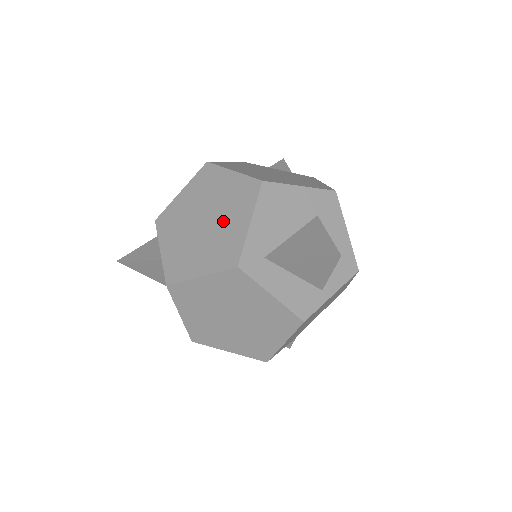
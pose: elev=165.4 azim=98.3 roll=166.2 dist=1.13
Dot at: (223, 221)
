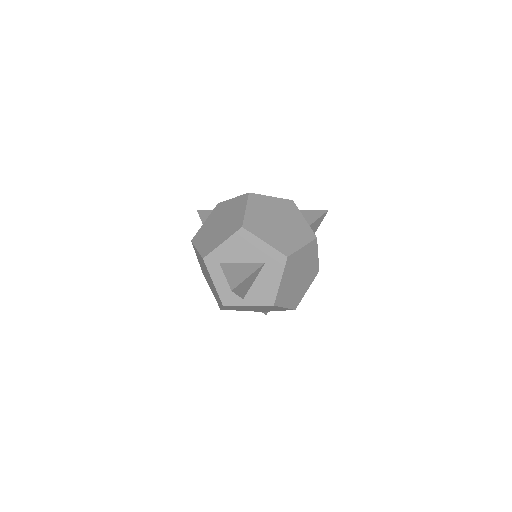
Dot at: (221, 232)
